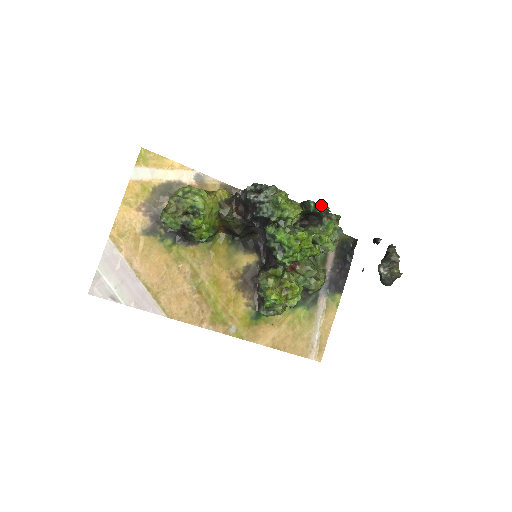
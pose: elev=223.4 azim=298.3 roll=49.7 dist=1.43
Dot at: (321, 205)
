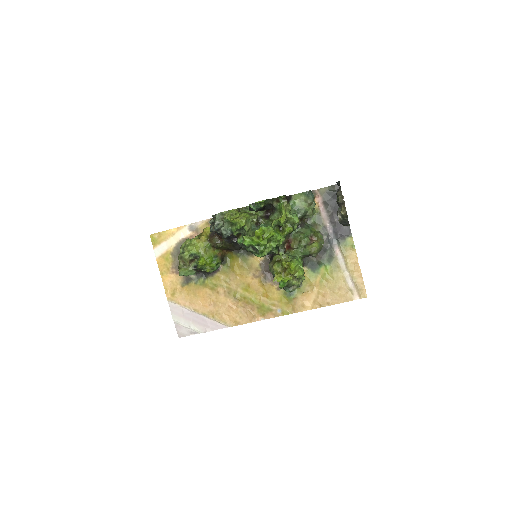
Dot at: (256, 203)
